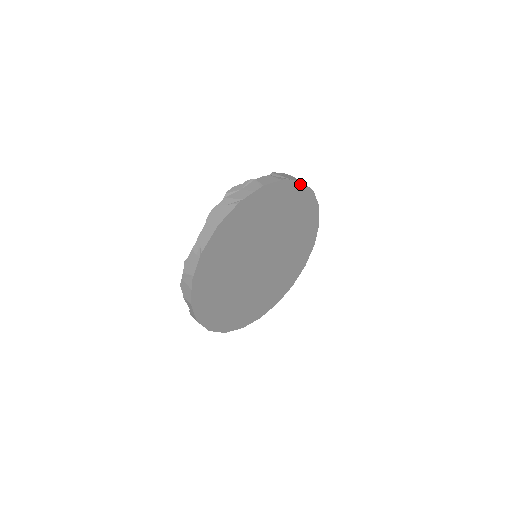
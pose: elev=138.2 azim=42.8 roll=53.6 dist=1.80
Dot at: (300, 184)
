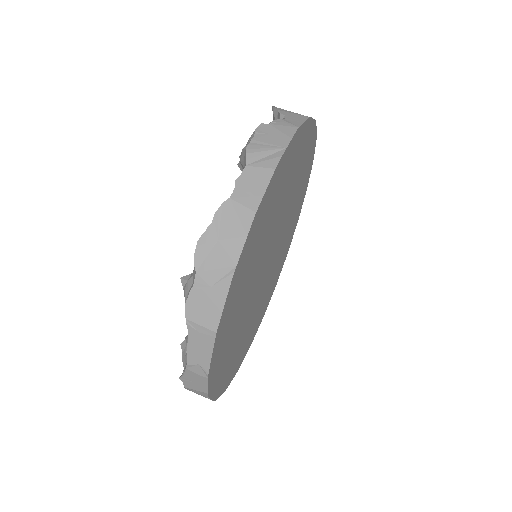
Dot at: (295, 135)
